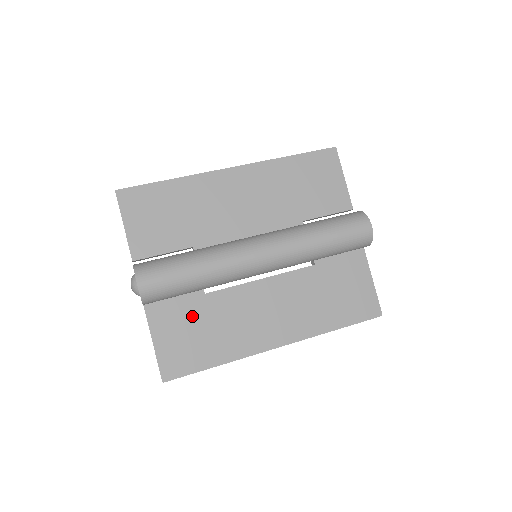
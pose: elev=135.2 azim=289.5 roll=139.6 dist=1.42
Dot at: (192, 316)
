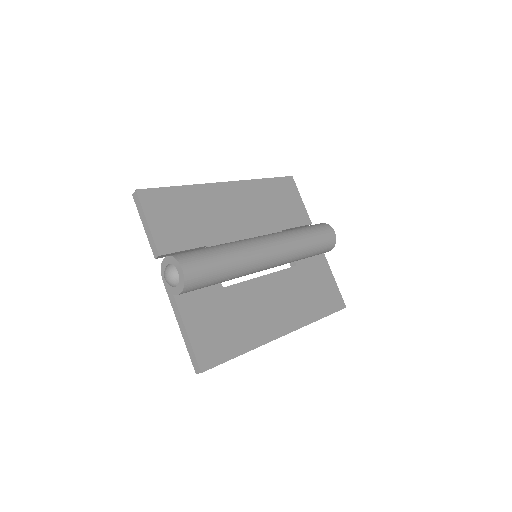
Dot at: (216, 308)
